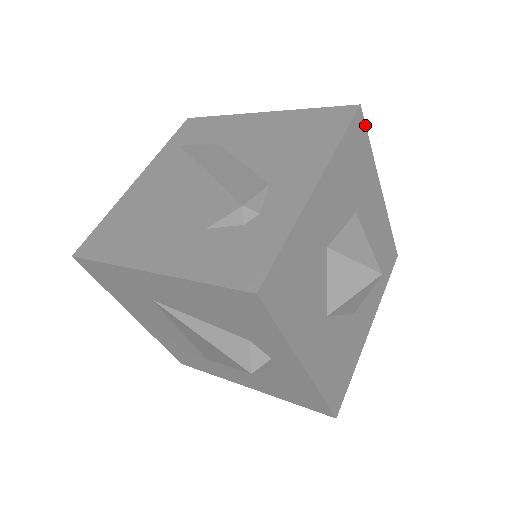
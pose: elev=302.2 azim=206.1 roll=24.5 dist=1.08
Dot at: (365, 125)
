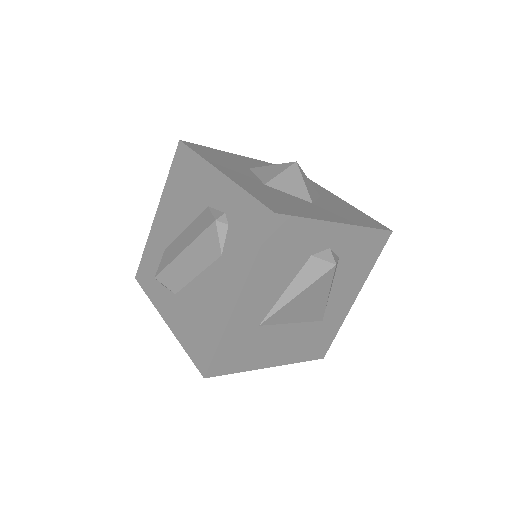
Dot at: (194, 144)
